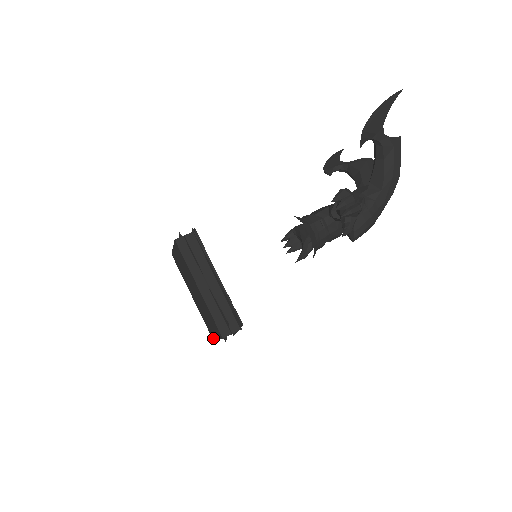
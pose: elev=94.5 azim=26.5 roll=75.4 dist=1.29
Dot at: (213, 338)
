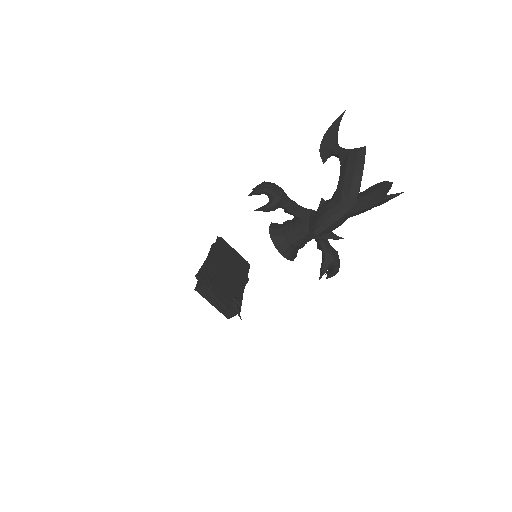
Dot at: (224, 315)
